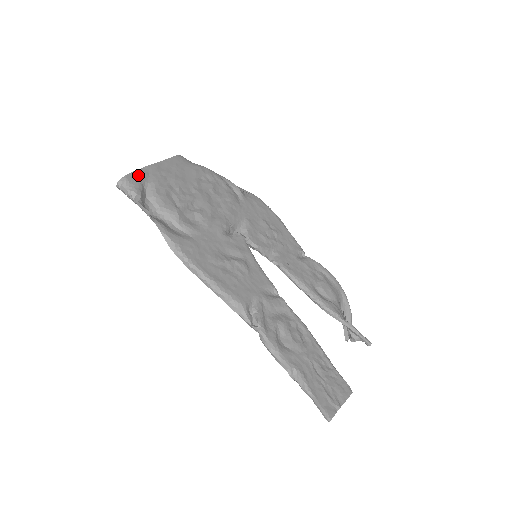
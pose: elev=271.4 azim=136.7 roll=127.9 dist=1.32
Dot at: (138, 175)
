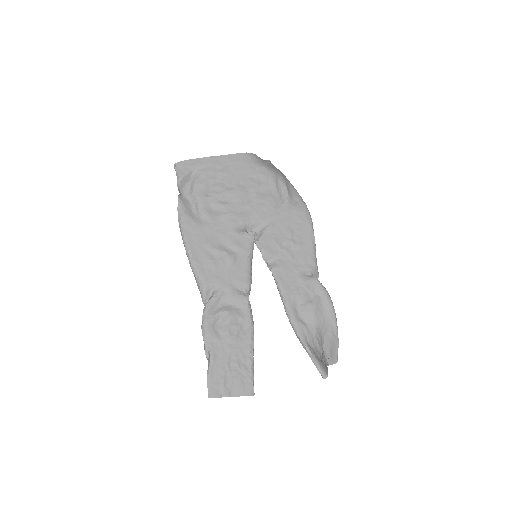
Dot at: (192, 163)
